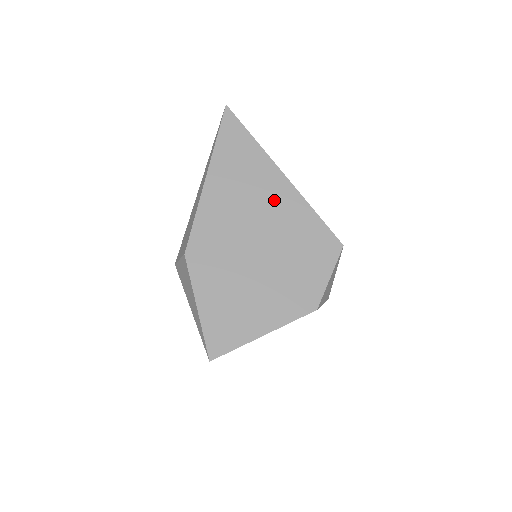
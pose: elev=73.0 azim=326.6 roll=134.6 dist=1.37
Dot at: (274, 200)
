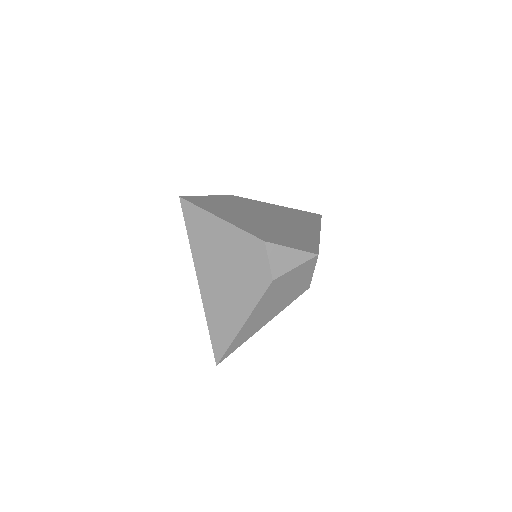
Dot at: (302, 227)
